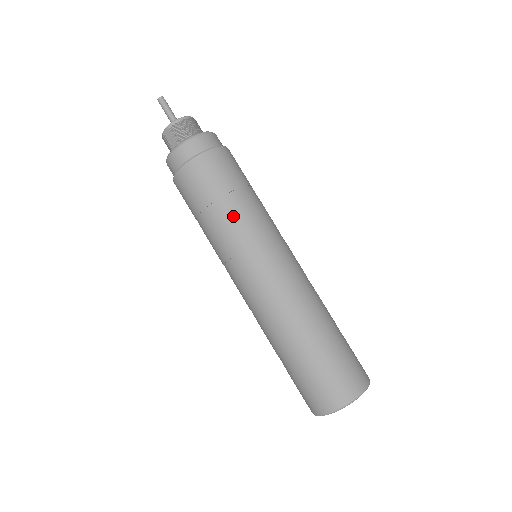
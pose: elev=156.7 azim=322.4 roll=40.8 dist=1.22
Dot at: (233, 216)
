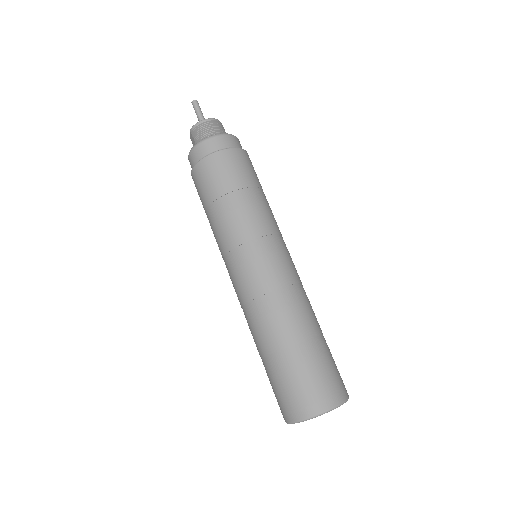
Dot at: (224, 218)
